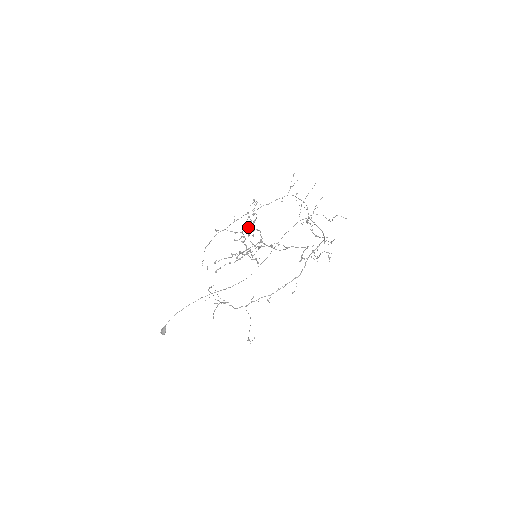
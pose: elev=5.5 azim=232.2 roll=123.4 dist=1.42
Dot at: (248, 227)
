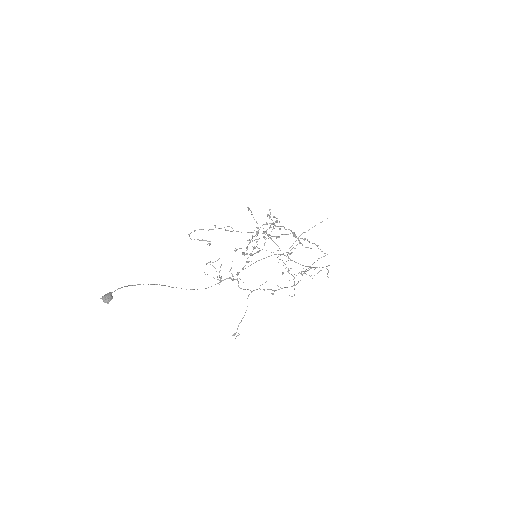
Dot at: occluded
